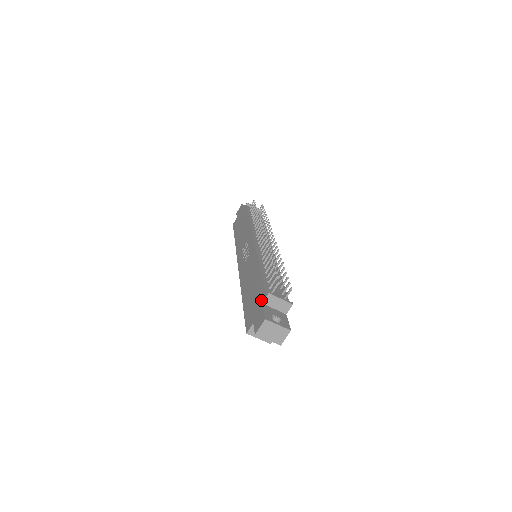
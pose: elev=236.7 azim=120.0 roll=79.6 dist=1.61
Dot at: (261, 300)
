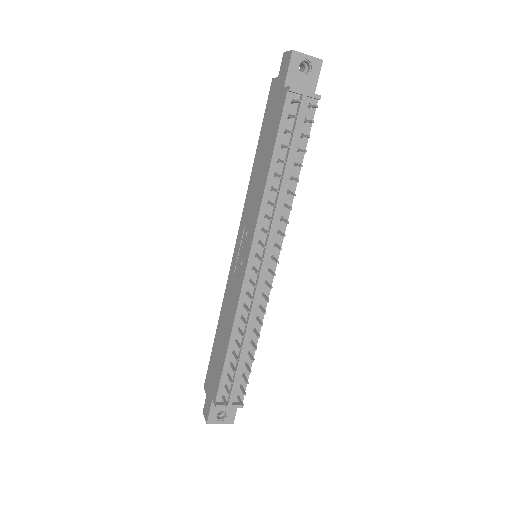
Dot at: (213, 395)
